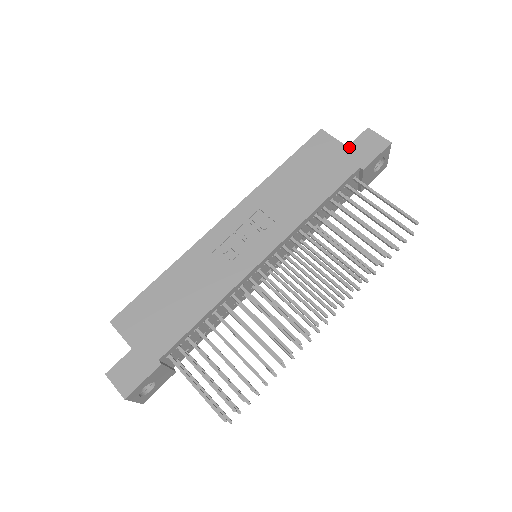
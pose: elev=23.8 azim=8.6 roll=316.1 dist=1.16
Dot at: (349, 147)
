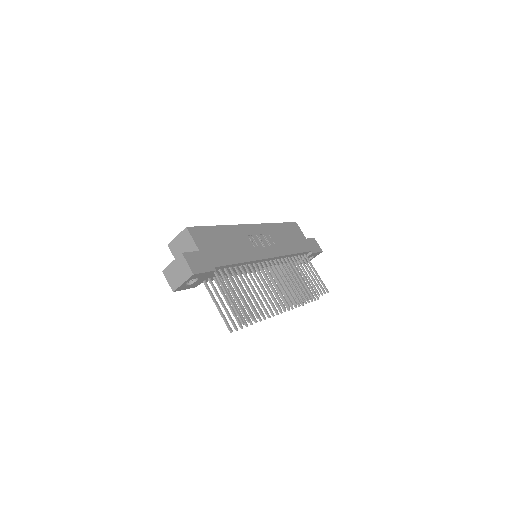
Dot at: (307, 239)
